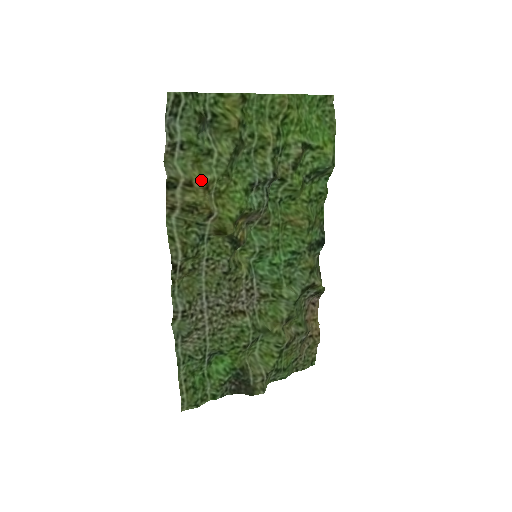
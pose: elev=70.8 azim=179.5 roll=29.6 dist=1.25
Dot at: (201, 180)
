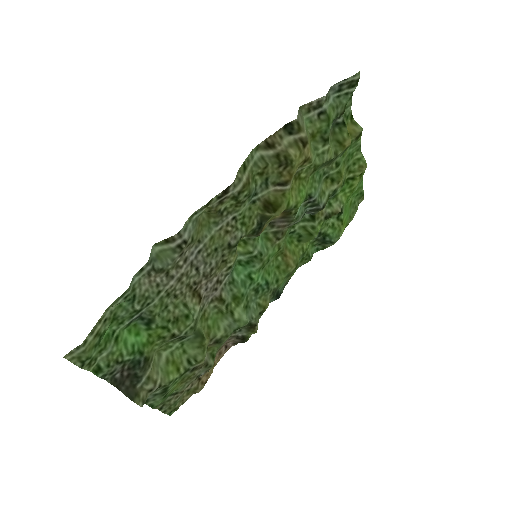
Dot at: (310, 151)
